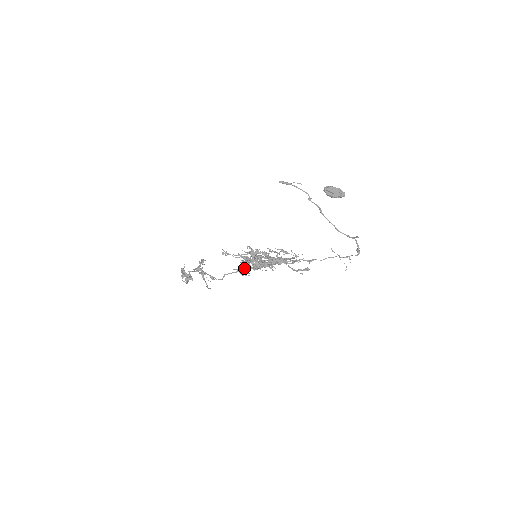
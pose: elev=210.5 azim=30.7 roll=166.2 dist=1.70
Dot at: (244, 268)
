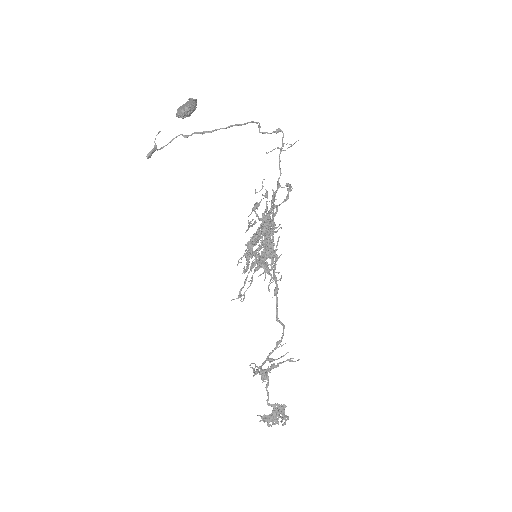
Dot at: (269, 272)
